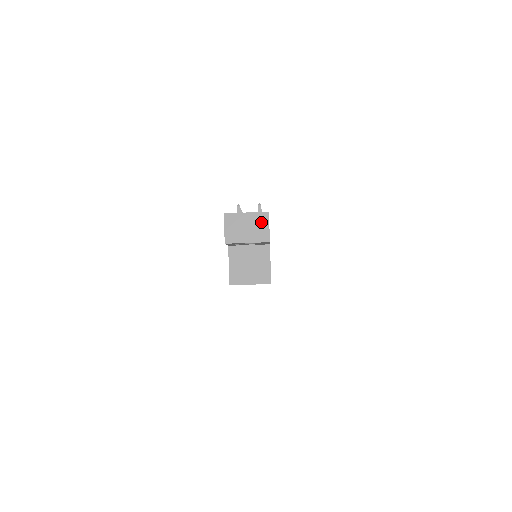
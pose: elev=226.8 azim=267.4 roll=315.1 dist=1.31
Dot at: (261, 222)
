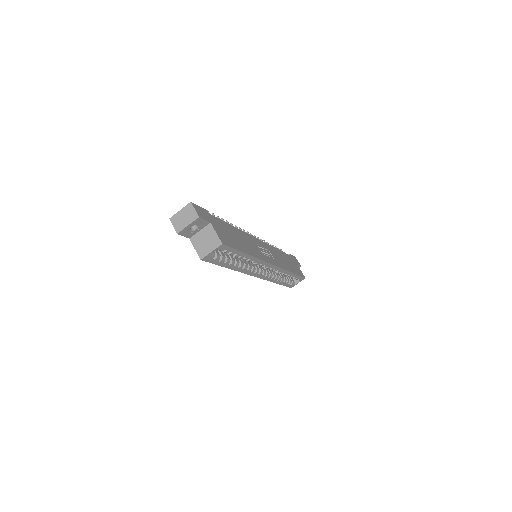
Dot at: (189, 210)
